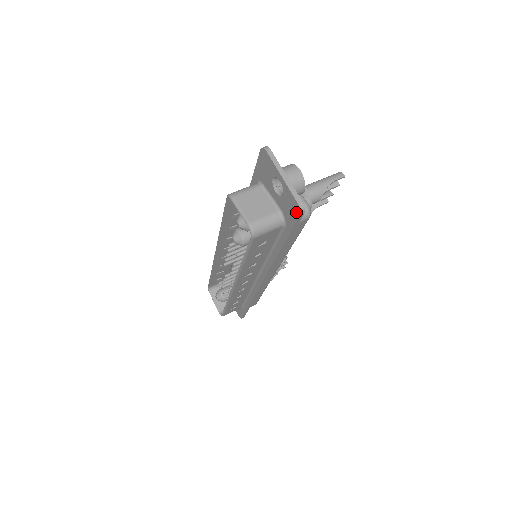
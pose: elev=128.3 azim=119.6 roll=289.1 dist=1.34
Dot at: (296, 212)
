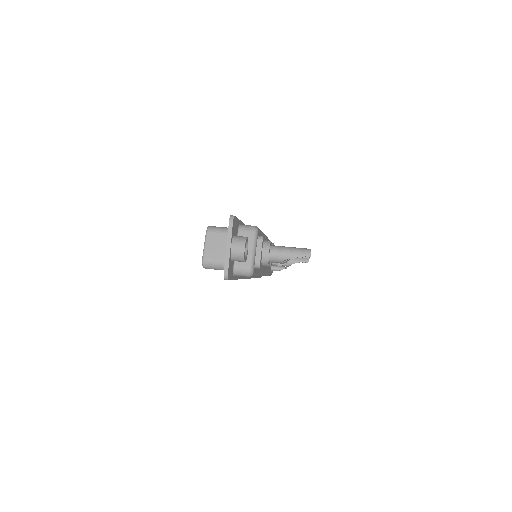
Dot at: occluded
